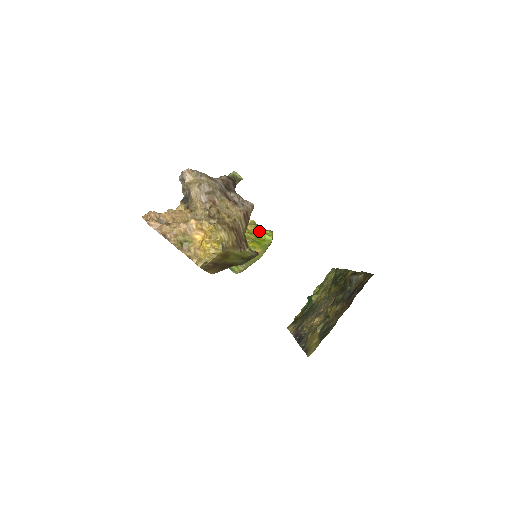
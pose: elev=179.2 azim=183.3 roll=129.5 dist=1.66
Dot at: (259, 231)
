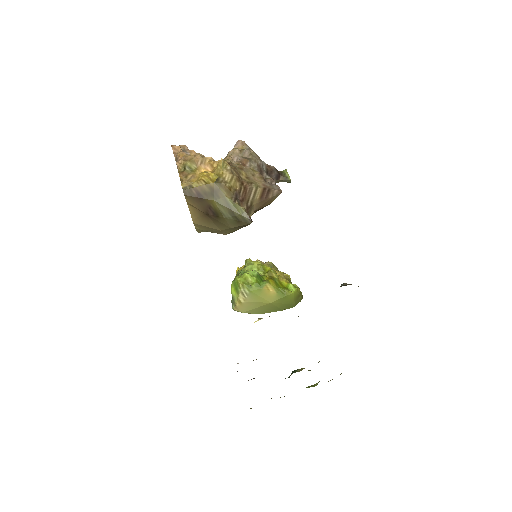
Dot at: (287, 281)
